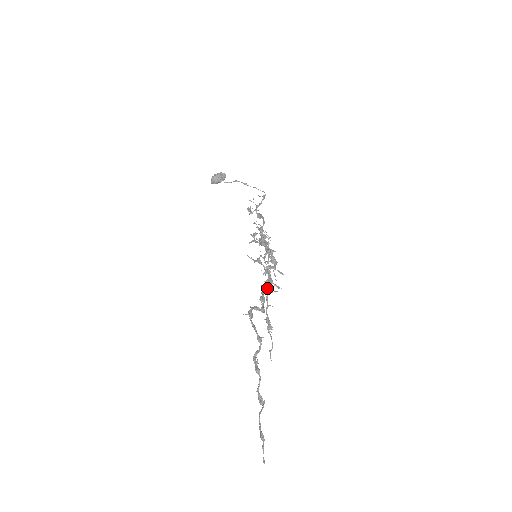
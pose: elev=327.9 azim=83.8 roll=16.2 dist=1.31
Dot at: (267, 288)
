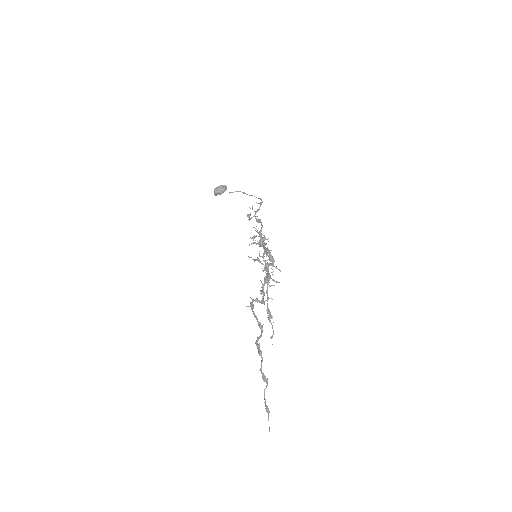
Dot at: (266, 283)
